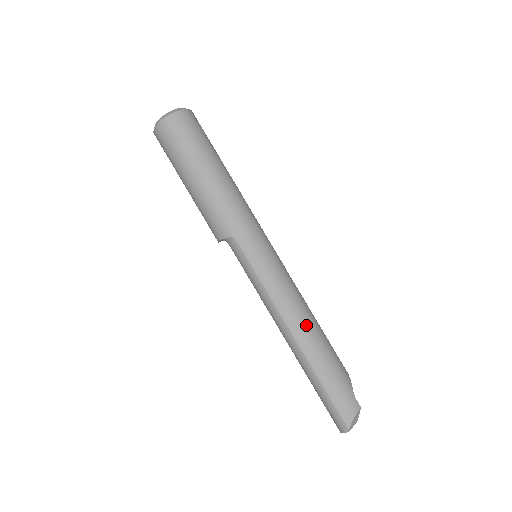
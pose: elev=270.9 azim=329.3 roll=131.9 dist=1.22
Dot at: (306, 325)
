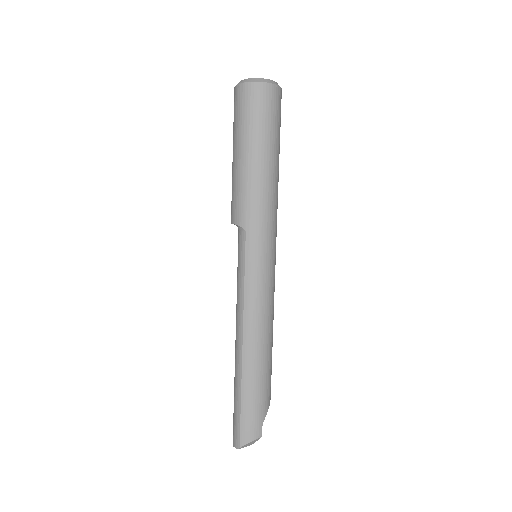
Dot at: (260, 343)
